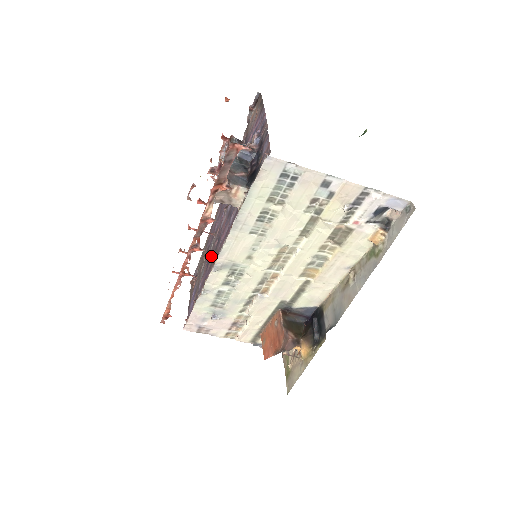
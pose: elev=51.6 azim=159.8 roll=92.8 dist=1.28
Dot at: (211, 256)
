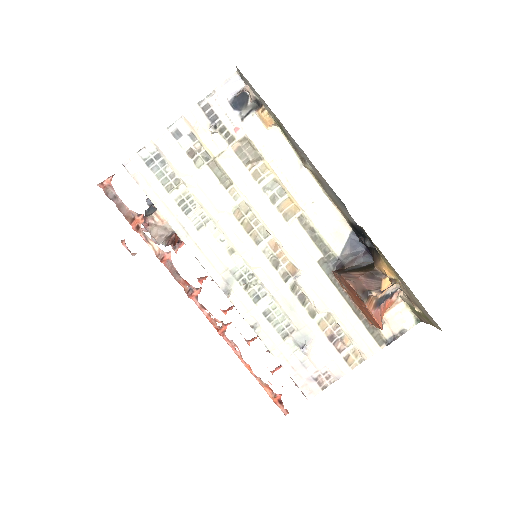
Dot at: occluded
